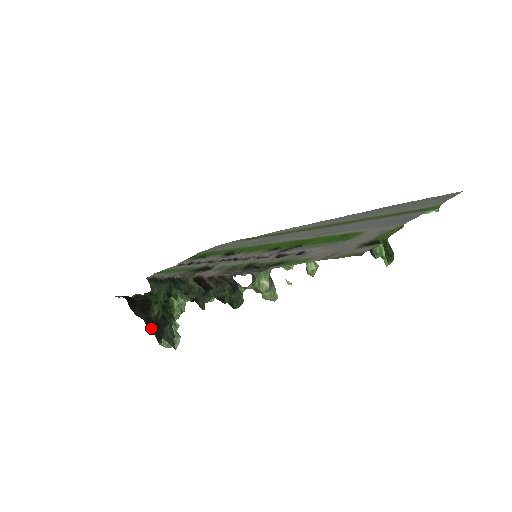
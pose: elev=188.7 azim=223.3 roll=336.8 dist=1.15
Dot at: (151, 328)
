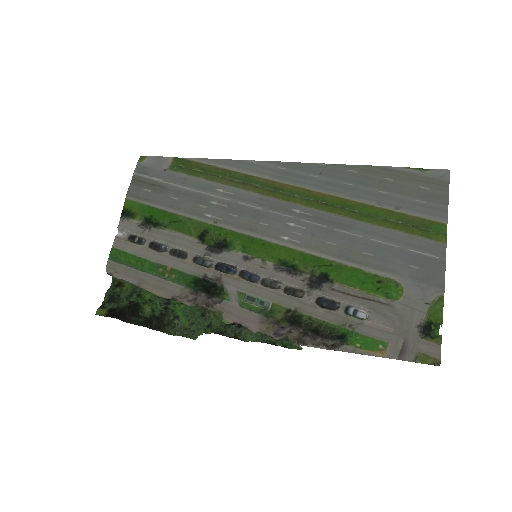
Dot at: (157, 329)
